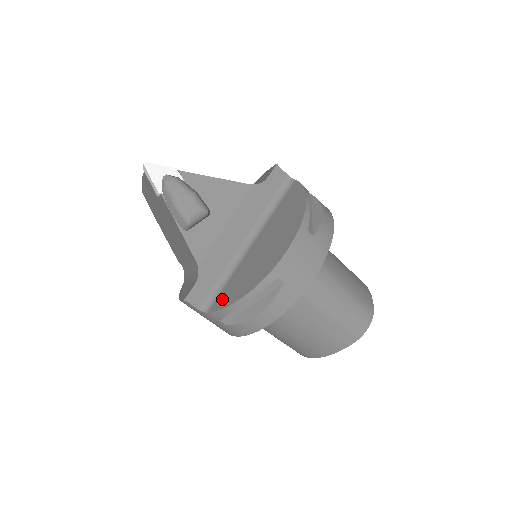
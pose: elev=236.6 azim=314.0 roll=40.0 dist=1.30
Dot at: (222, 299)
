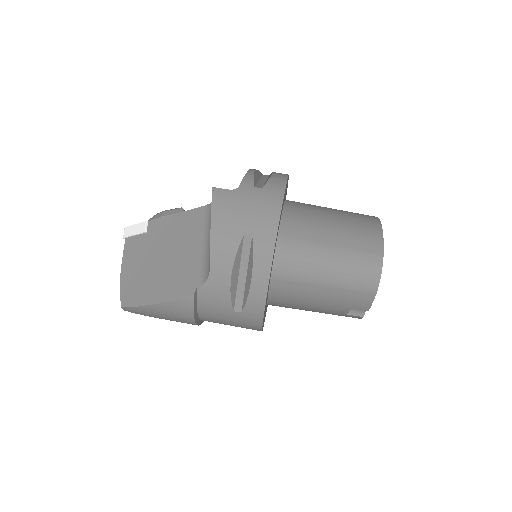
Dot at: occluded
